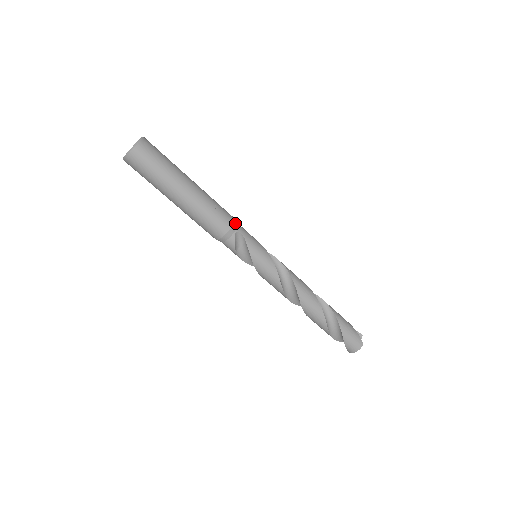
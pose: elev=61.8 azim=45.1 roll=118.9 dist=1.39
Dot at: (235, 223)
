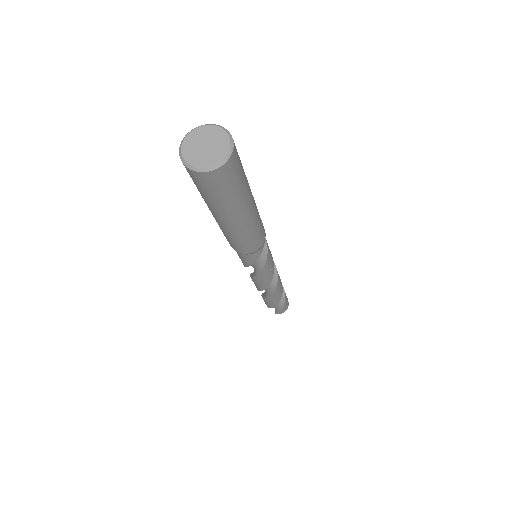
Dot at: occluded
